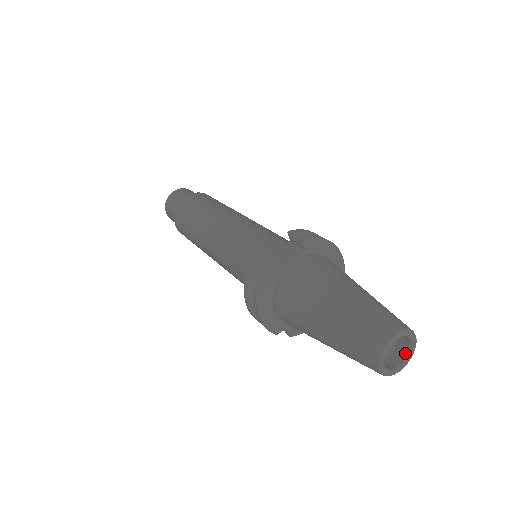
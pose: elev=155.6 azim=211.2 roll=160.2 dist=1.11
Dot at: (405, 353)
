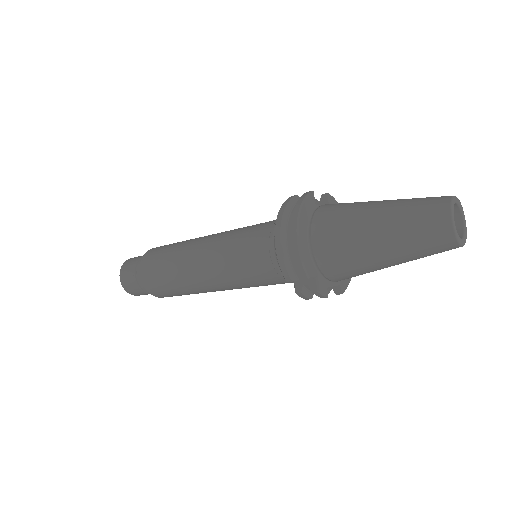
Dot at: (460, 234)
